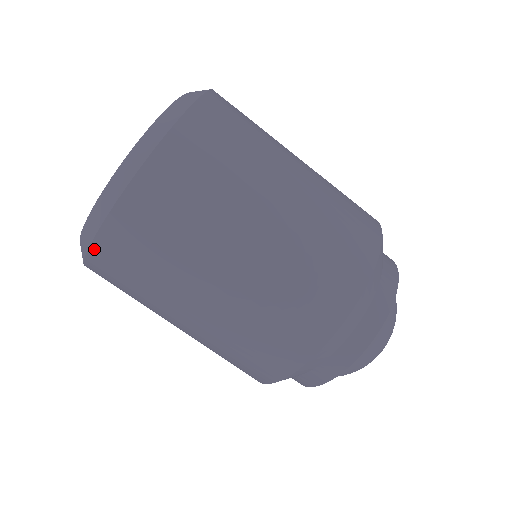
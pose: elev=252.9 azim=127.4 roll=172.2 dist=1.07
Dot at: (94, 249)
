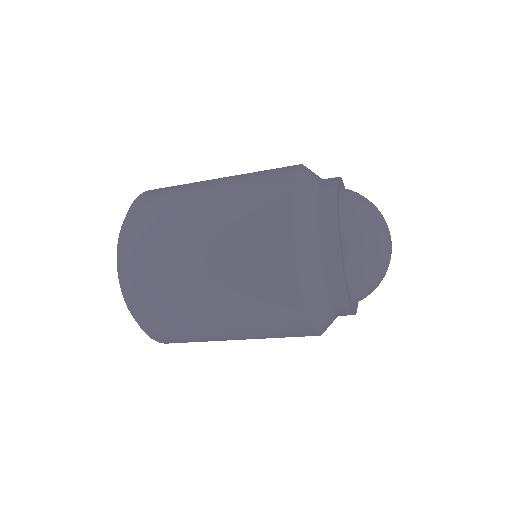
Dot at: occluded
